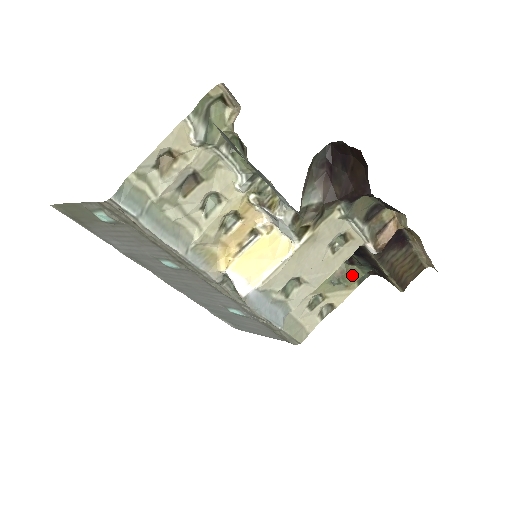
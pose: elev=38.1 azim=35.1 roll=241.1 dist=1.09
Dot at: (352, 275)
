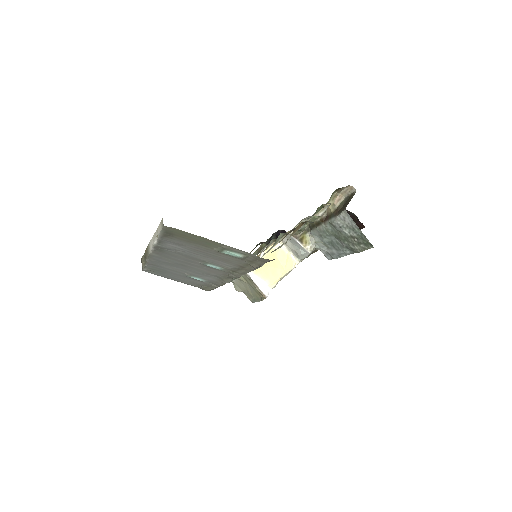
Dot at: occluded
